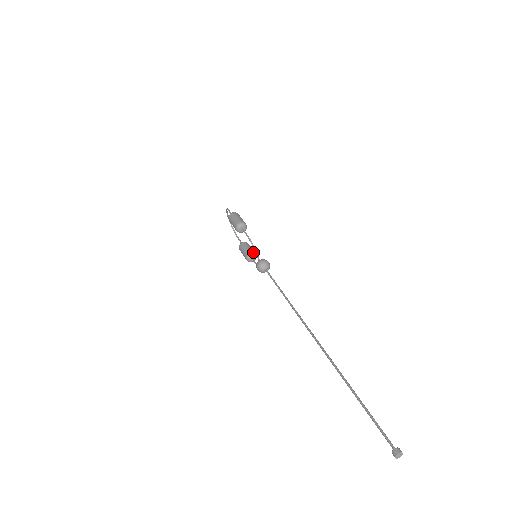
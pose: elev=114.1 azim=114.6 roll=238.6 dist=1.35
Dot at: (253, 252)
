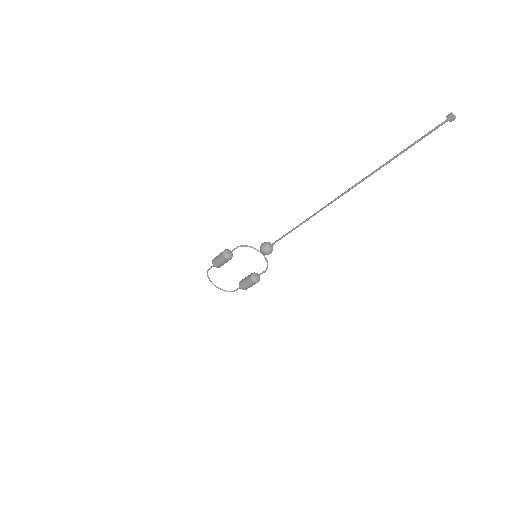
Dot at: (253, 273)
